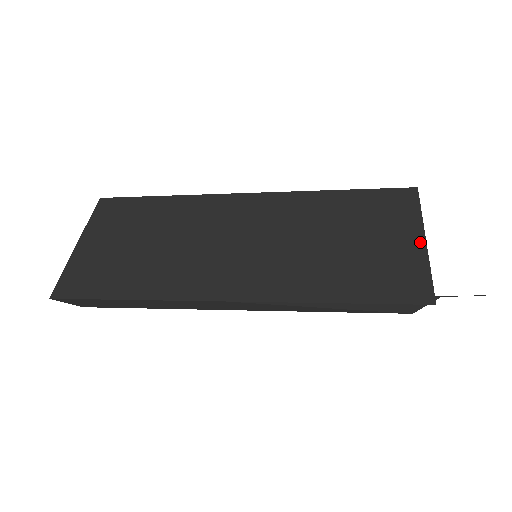
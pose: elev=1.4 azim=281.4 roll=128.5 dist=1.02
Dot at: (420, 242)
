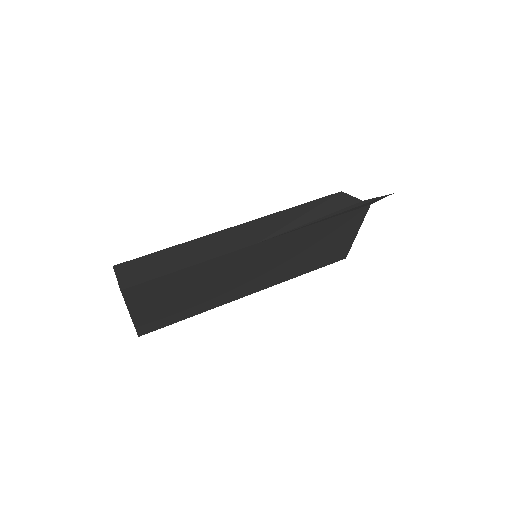
Dot at: (354, 236)
